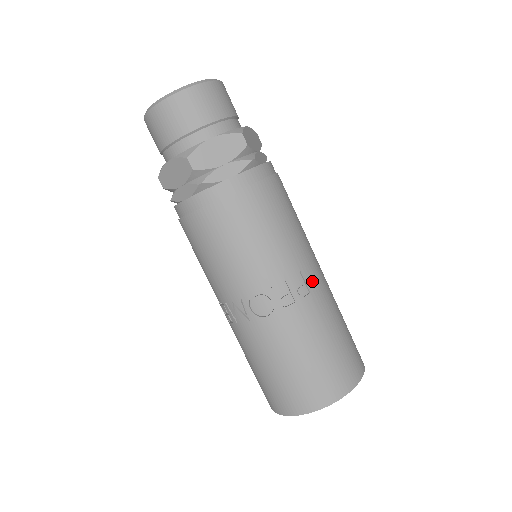
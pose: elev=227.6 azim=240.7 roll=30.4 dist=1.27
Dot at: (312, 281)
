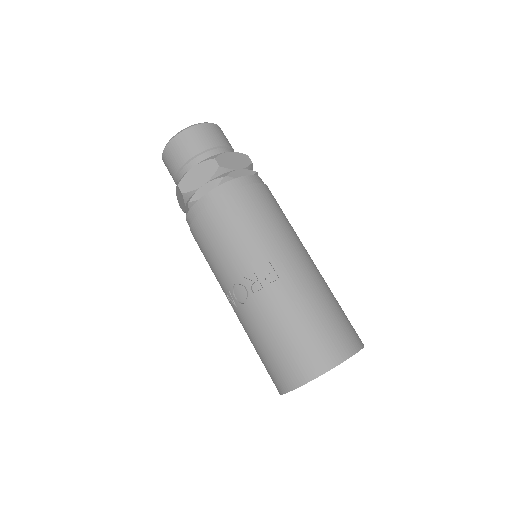
Dot at: (283, 270)
